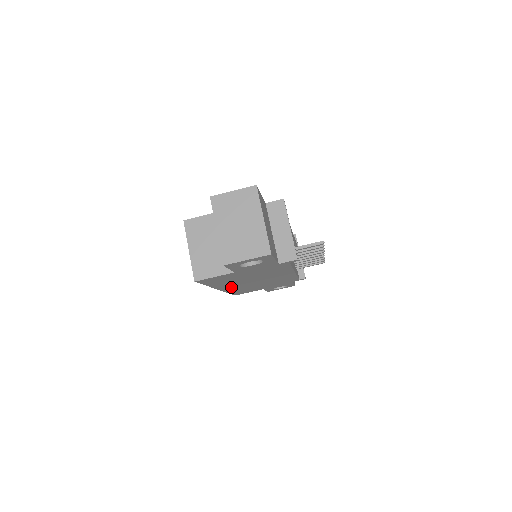
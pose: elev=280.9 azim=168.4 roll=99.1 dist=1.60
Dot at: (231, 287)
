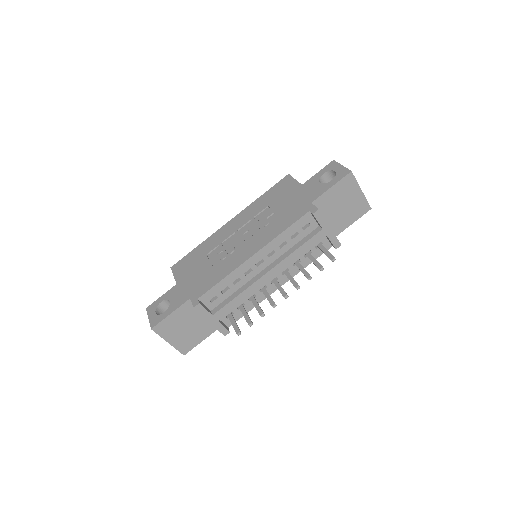
Dot at: occluded
